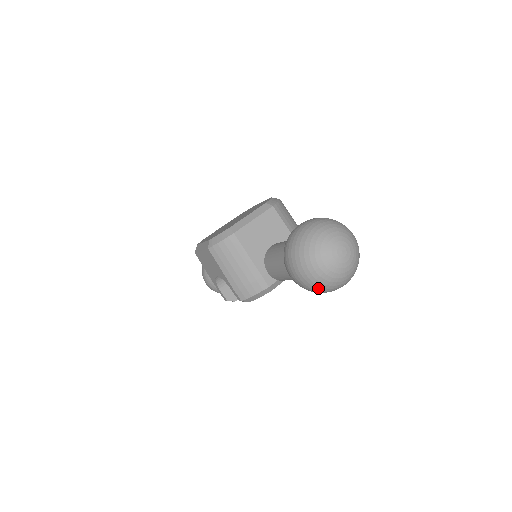
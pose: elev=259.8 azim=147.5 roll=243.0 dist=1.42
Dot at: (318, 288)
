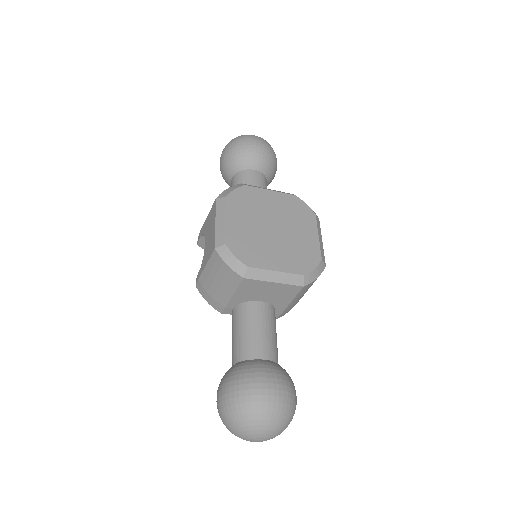
Dot at: occluded
